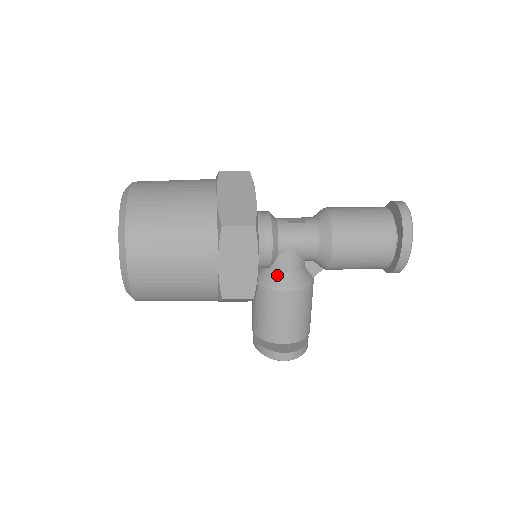
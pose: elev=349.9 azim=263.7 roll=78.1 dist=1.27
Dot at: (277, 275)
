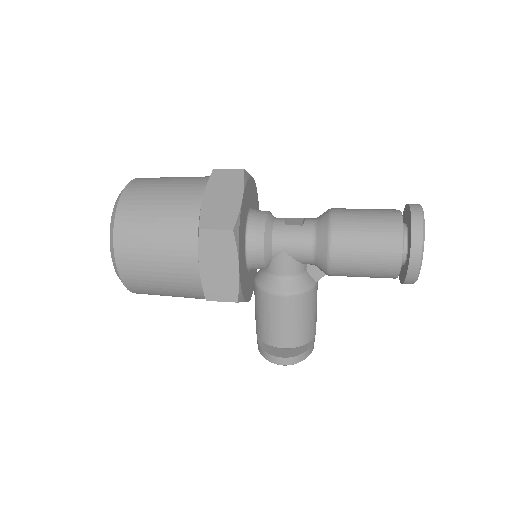
Dot at: (273, 278)
